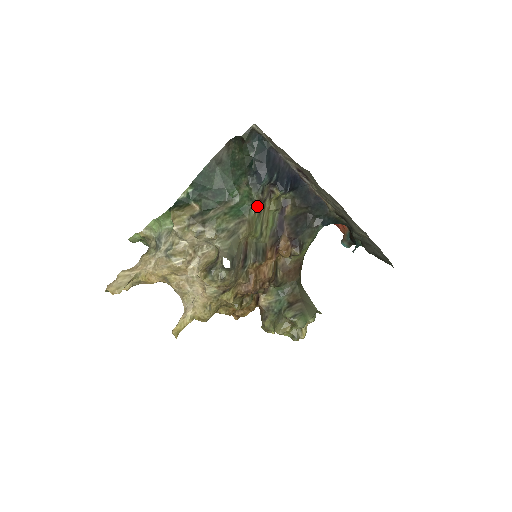
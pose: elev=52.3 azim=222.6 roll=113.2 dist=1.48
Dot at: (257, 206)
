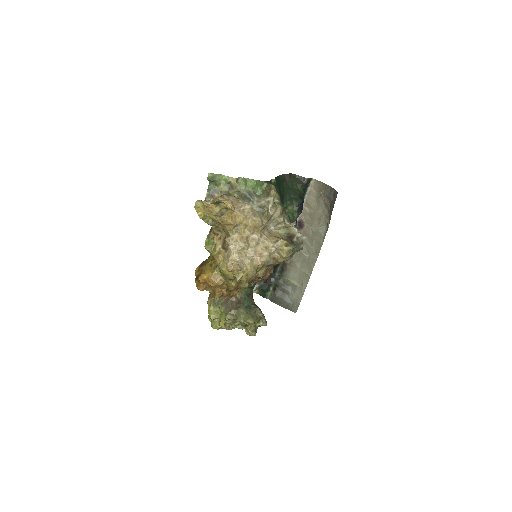
Dot at: occluded
